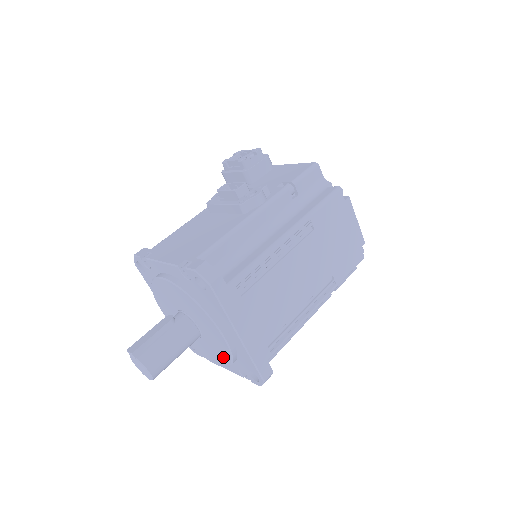
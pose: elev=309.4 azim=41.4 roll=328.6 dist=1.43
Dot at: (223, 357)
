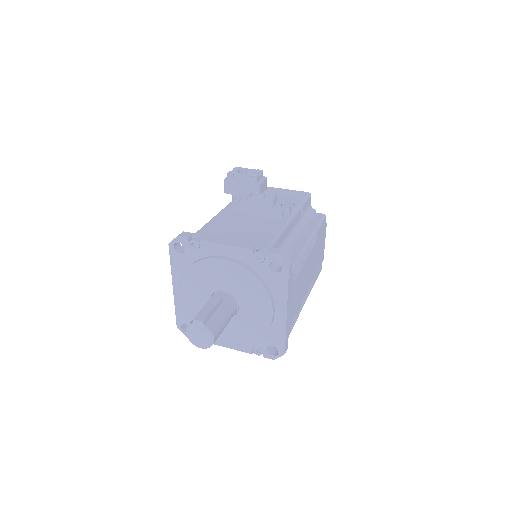
Dot at: (250, 334)
